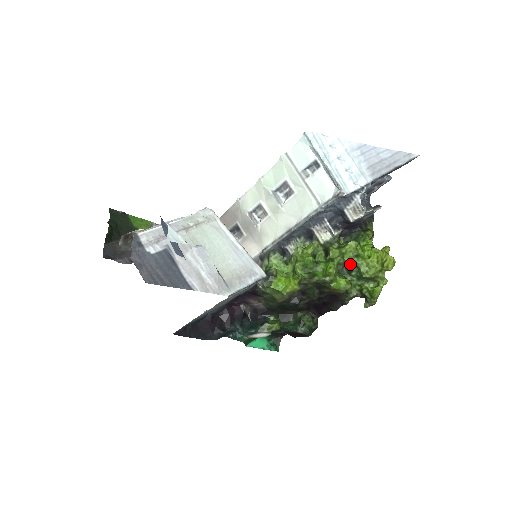
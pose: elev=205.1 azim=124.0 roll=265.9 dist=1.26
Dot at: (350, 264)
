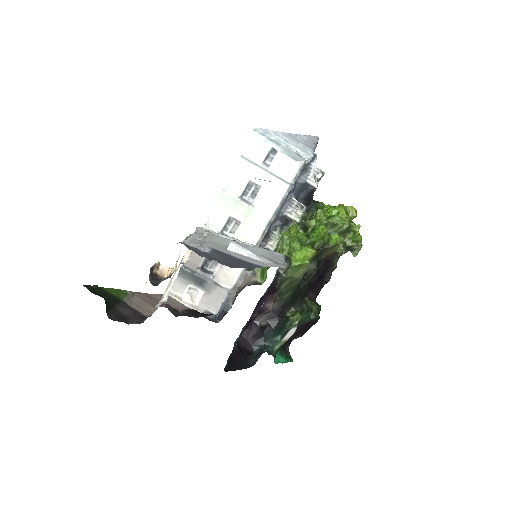
Dot at: occluded
